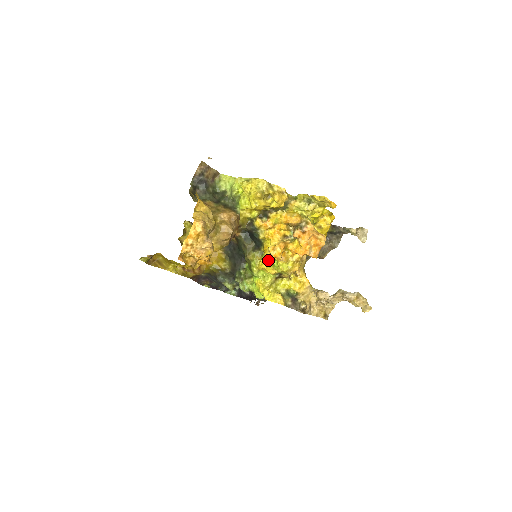
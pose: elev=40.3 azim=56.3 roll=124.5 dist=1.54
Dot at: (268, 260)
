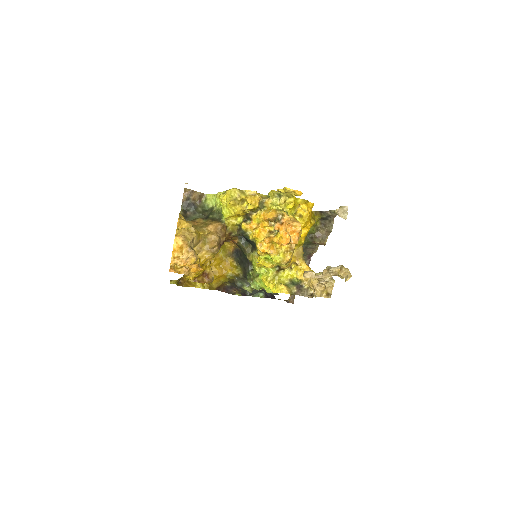
Dot at: (263, 256)
